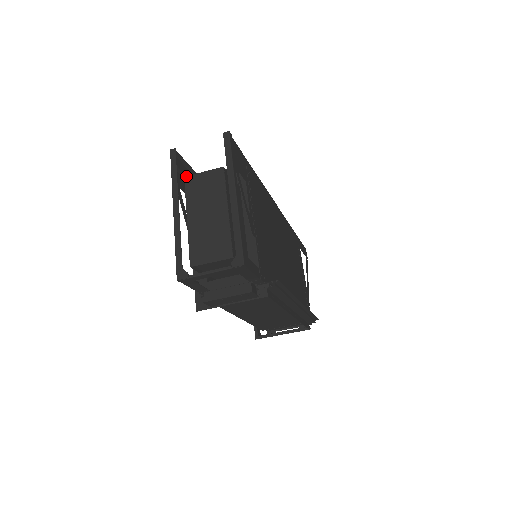
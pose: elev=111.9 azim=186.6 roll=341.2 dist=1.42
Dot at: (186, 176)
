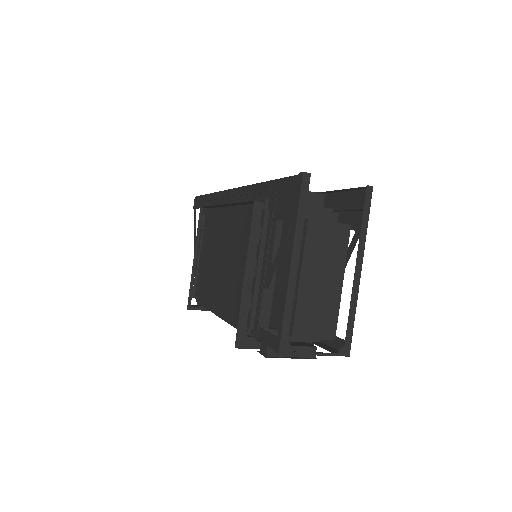
Dot at: (311, 218)
